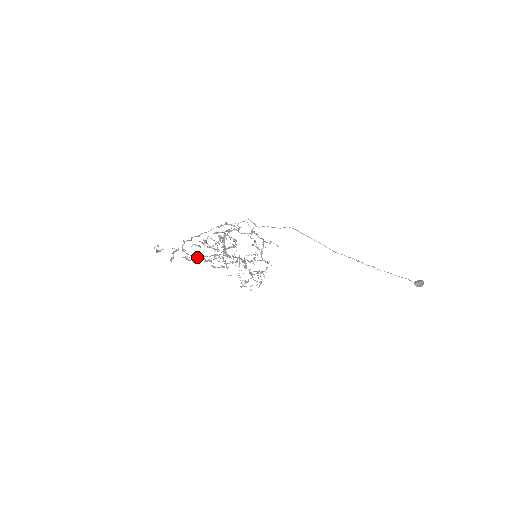
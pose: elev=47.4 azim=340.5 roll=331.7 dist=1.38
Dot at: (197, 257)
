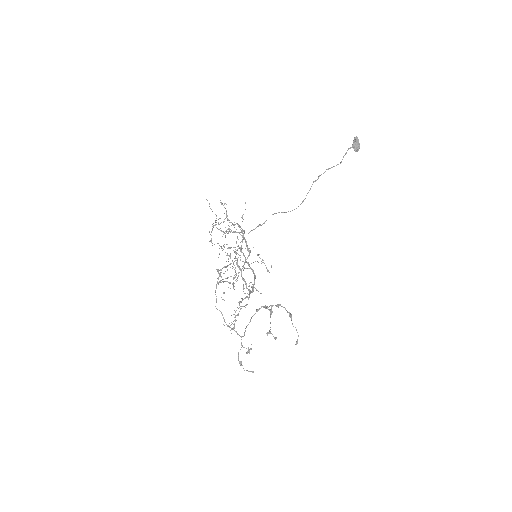
Dot at: occluded
